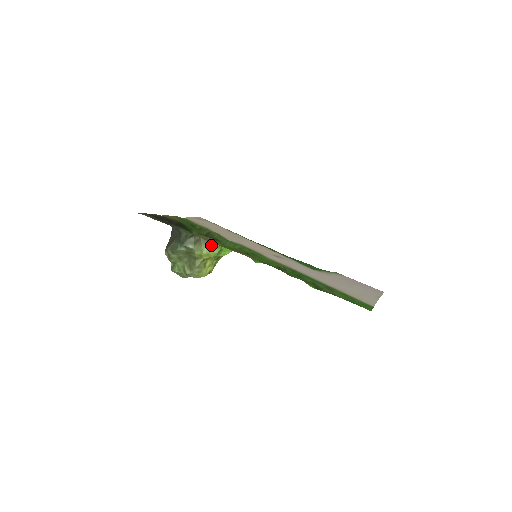
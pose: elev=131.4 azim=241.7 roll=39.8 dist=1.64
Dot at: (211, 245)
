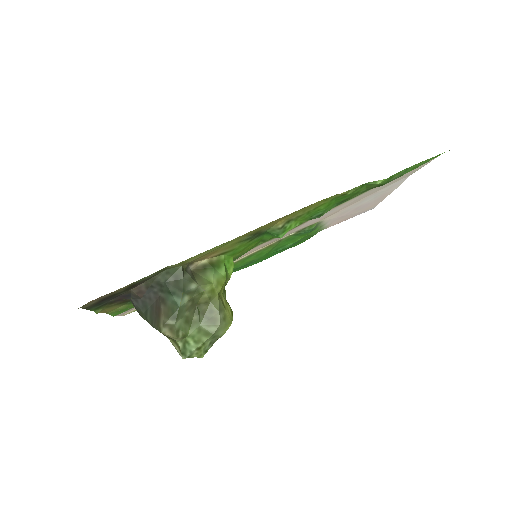
Dot at: (212, 268)
